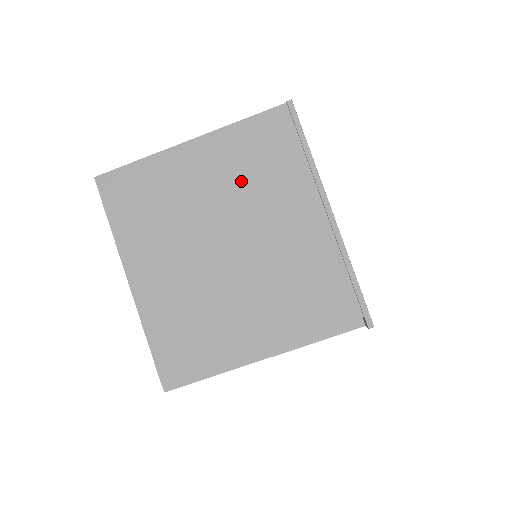
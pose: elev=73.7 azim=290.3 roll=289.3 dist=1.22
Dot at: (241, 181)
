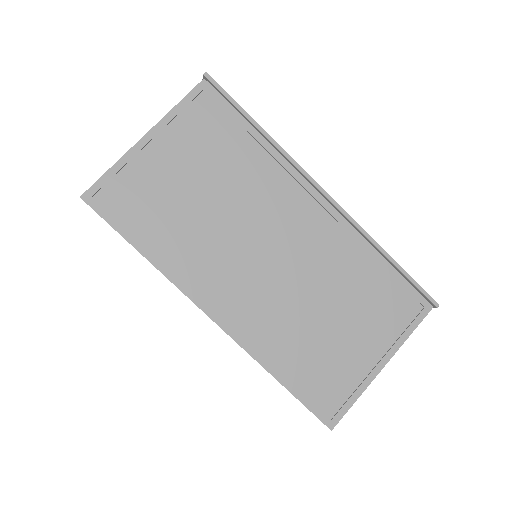
Dot at: occluded
